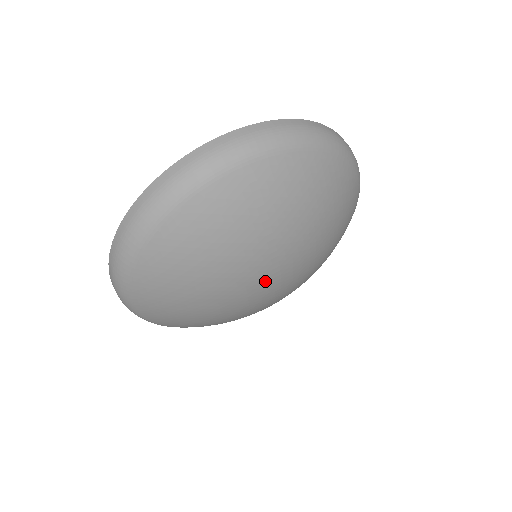
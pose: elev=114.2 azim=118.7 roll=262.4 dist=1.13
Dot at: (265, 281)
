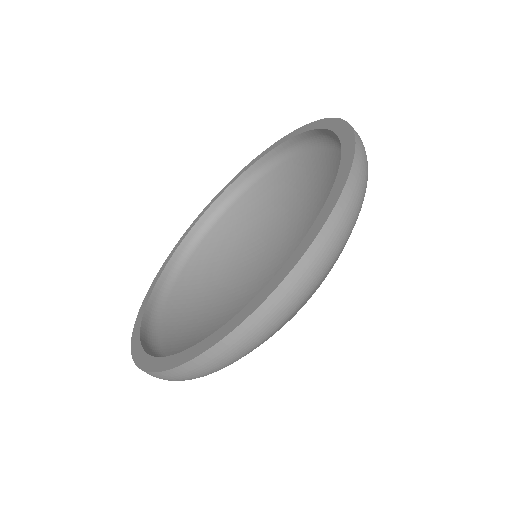
Dot at: occluded
